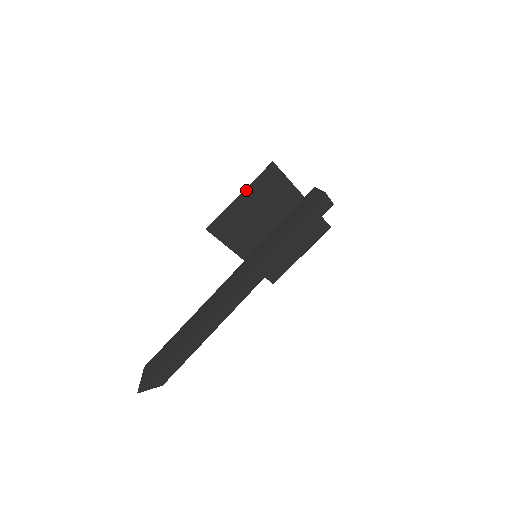
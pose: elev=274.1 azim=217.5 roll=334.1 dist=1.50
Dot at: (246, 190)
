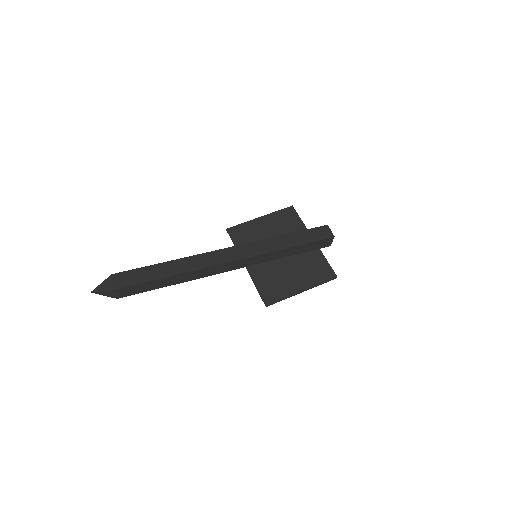
Dot at: (266, 215)
